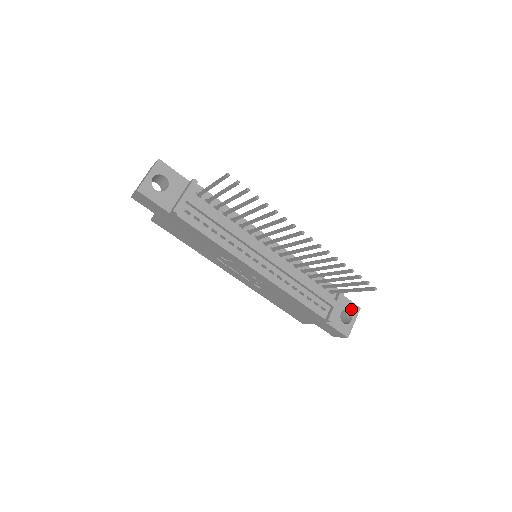
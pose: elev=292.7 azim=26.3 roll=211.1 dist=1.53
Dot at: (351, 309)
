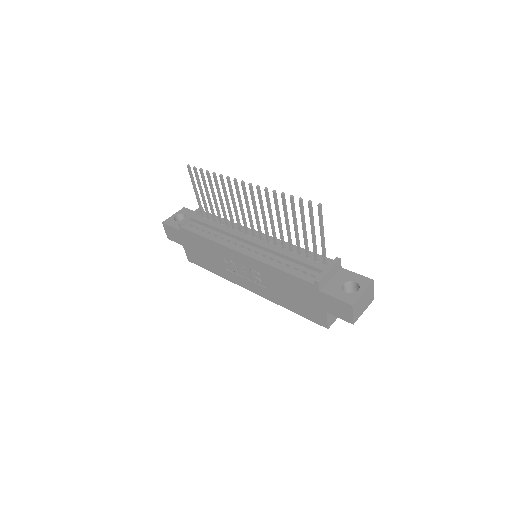
Dot at: (359, 281)
